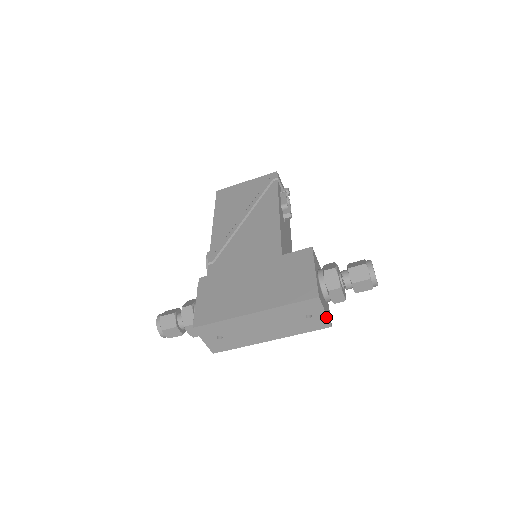
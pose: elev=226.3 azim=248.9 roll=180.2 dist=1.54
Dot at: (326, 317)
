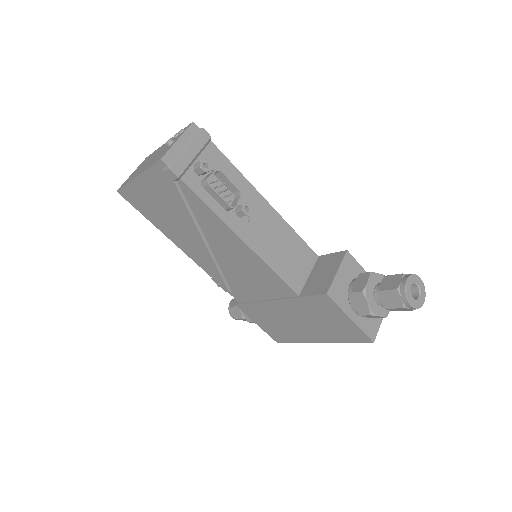
Dot at: occluded
